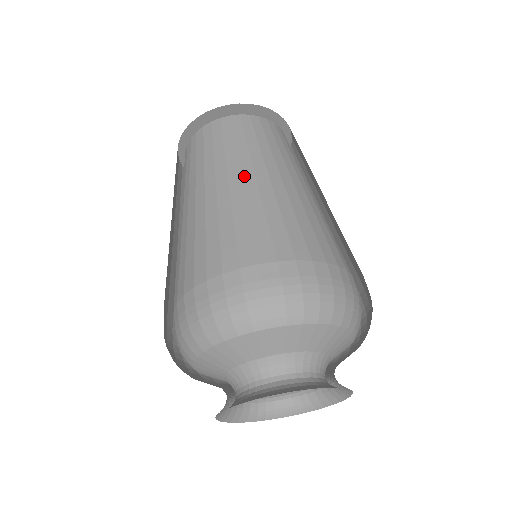
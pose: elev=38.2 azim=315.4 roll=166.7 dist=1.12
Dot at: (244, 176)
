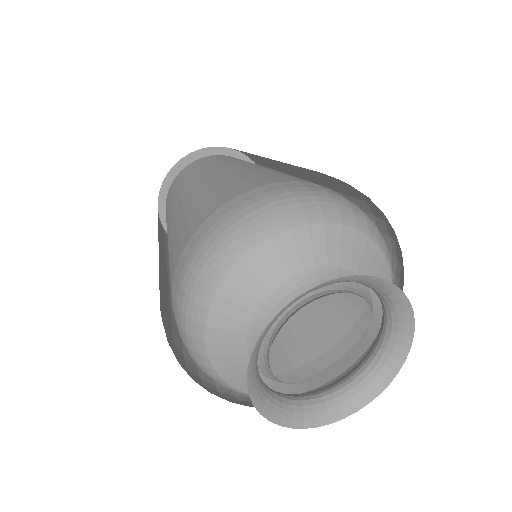
Dot at: (253, 165)
